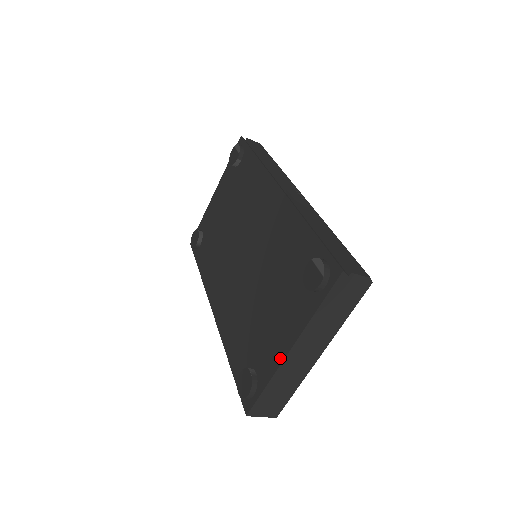
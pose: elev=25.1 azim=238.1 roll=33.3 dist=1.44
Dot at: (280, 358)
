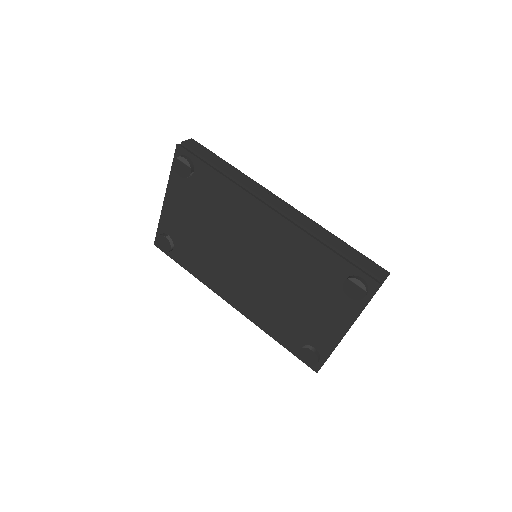
Dot at: (337, 339)
